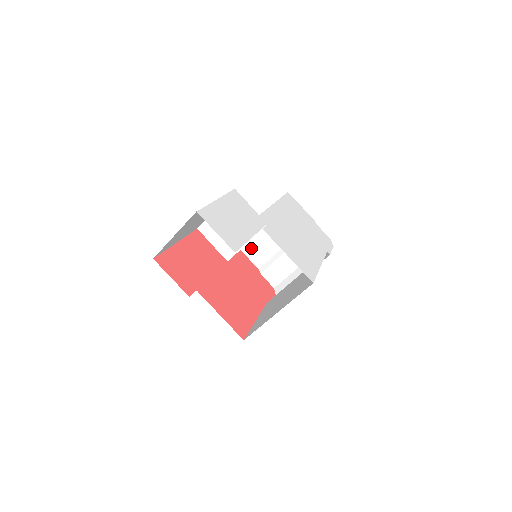
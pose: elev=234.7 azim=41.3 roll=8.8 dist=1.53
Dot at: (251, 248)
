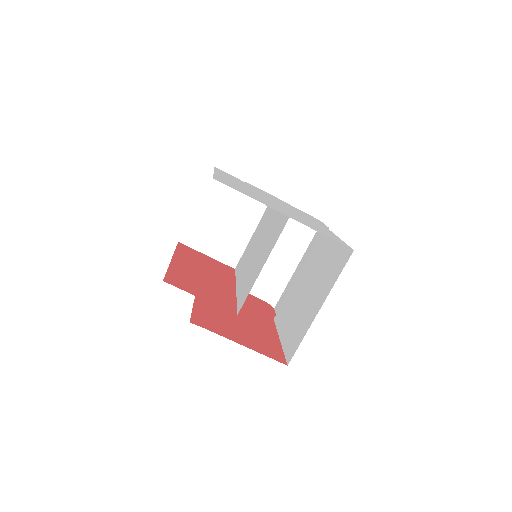
Dot at: occluded
